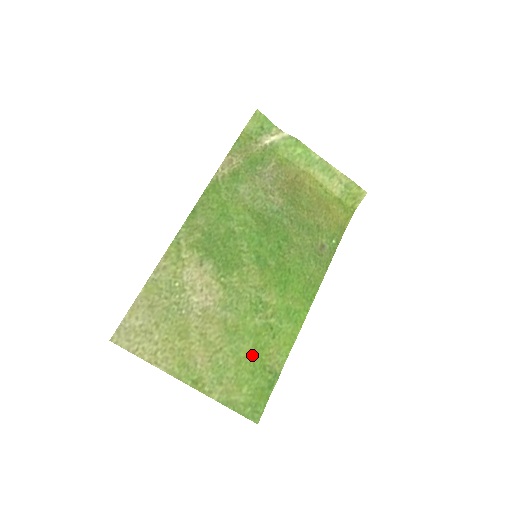
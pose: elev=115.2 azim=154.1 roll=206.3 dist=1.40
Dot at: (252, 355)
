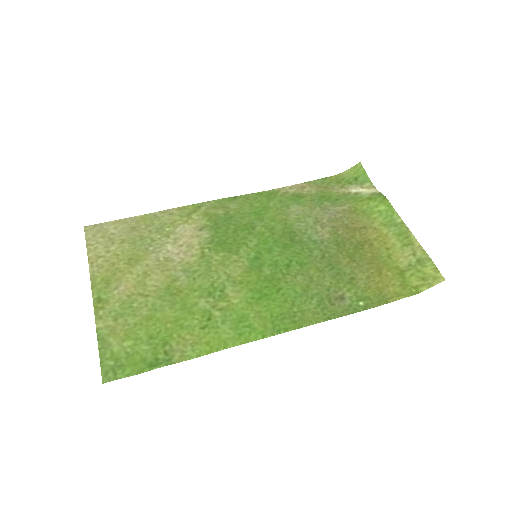
Dot at: (166, 323)
